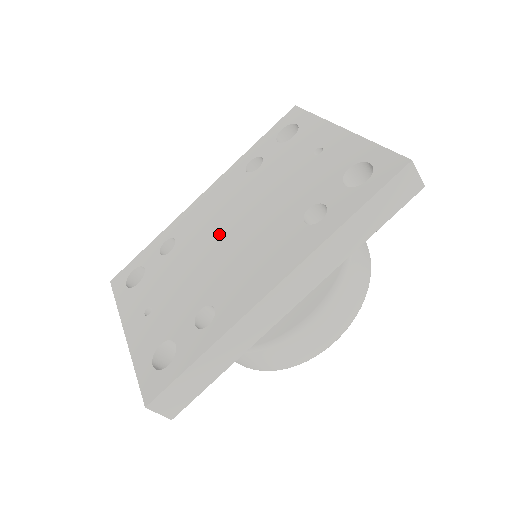
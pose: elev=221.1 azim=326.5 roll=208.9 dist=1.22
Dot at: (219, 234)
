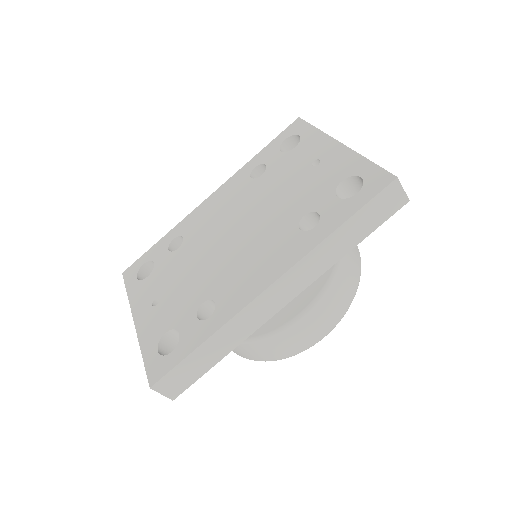
Dot at: (223, 235)
